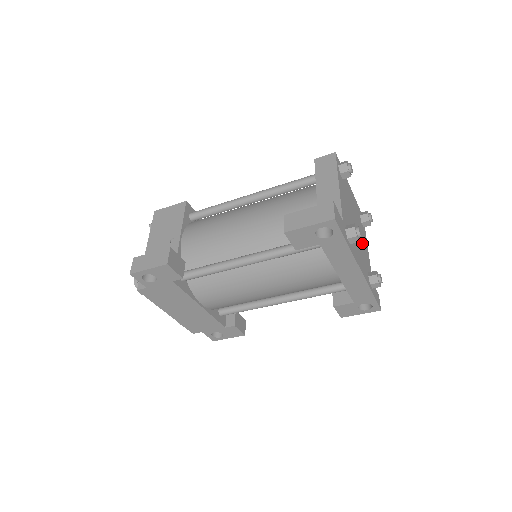
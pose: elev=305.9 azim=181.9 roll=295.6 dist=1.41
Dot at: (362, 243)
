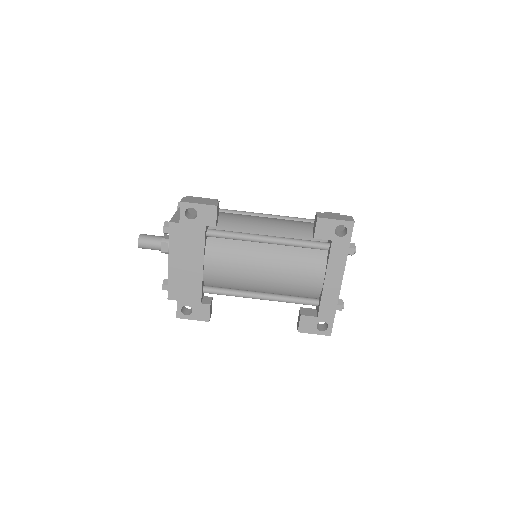
Dot at: occluded
